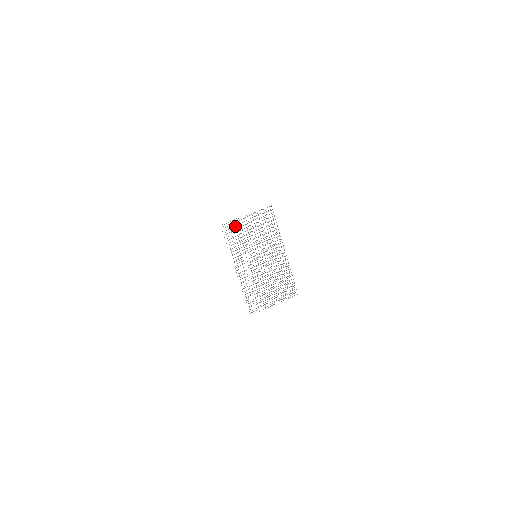
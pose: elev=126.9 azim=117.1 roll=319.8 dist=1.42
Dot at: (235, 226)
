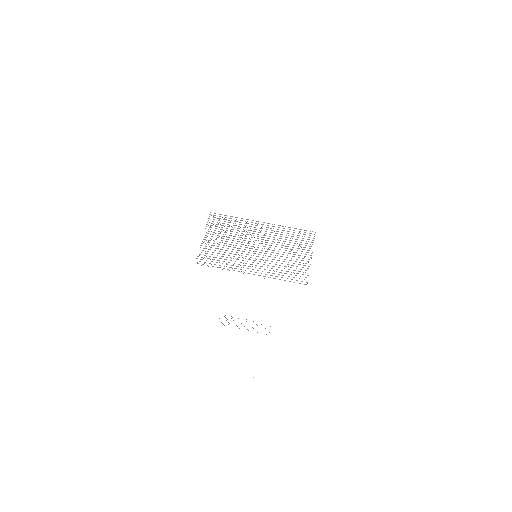
Dot at: (207, 253)
